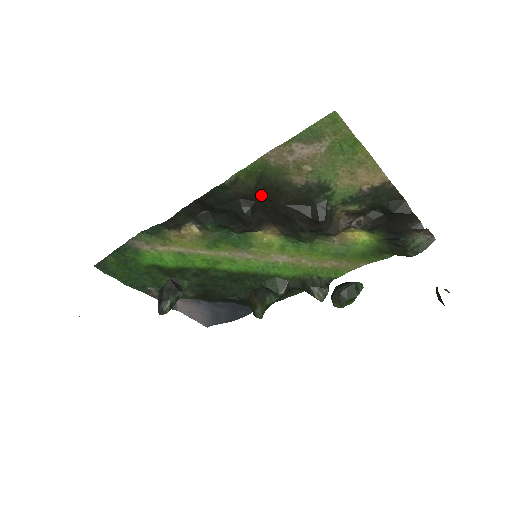
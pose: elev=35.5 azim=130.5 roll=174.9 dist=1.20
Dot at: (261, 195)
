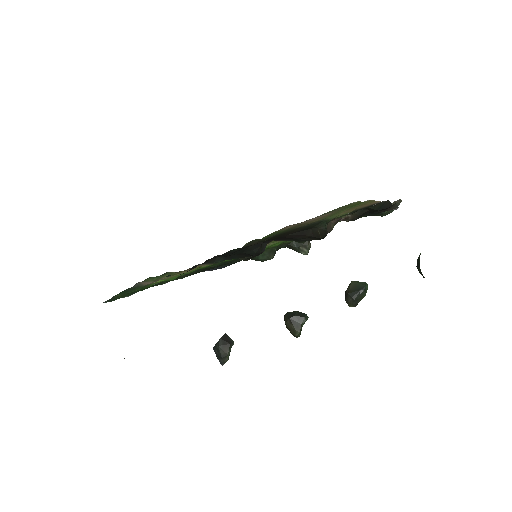
Dot at: (270, 239)
